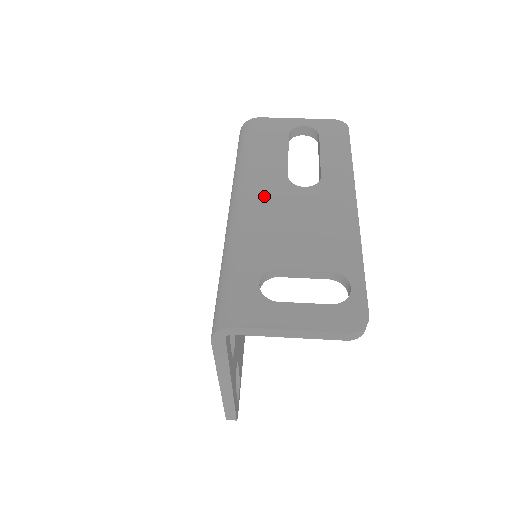
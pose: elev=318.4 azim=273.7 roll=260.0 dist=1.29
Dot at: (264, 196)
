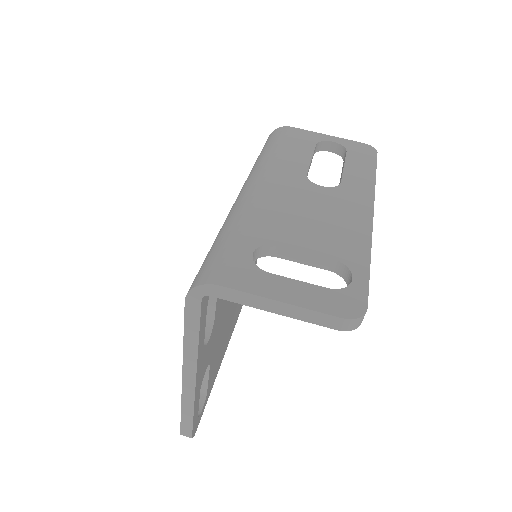
Dot at: (278, 184)
